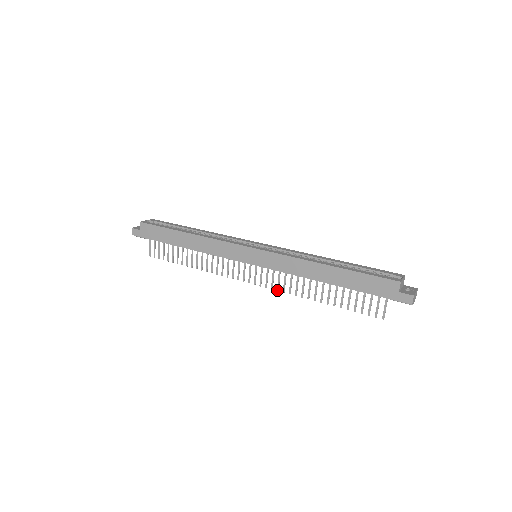
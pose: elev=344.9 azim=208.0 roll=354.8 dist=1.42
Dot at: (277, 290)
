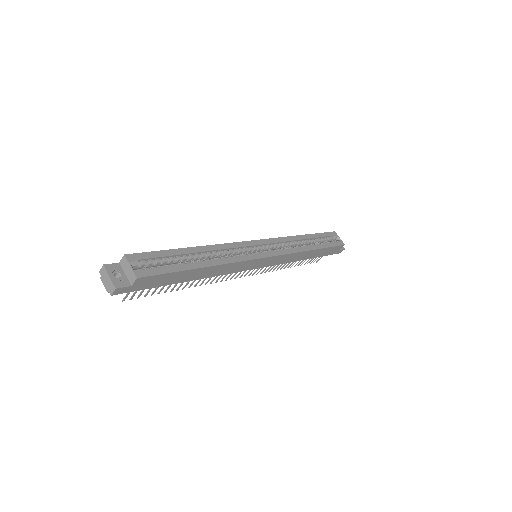
Dot at: (261, 273)
